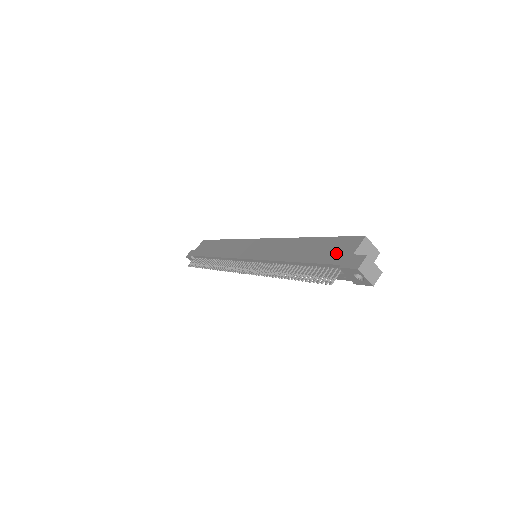
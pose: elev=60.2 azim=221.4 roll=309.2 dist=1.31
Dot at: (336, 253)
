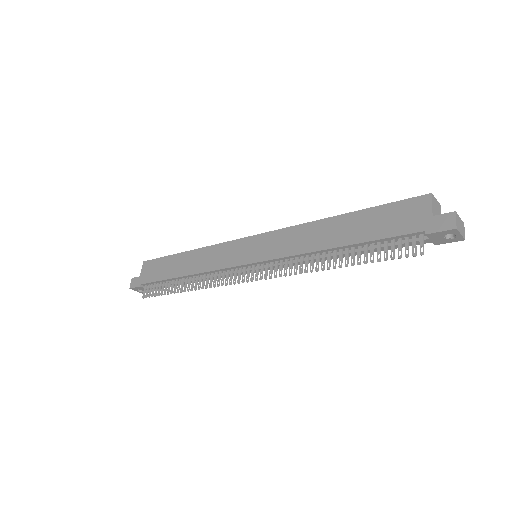
Dot at: (404, 221)
